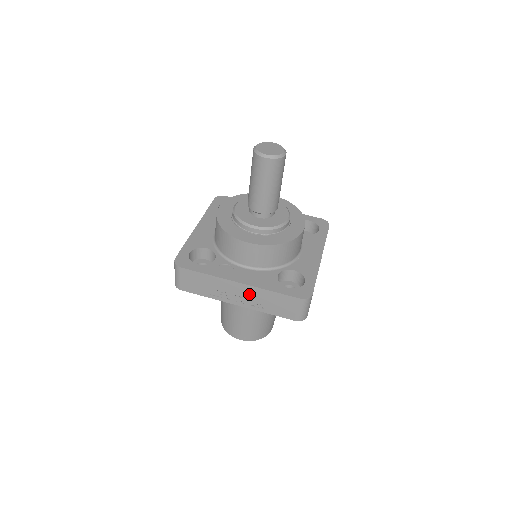
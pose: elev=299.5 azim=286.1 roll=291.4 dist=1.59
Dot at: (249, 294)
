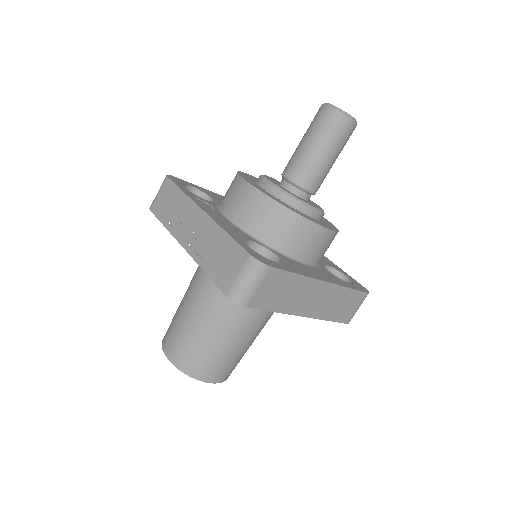
Dot at: (203, 232)
